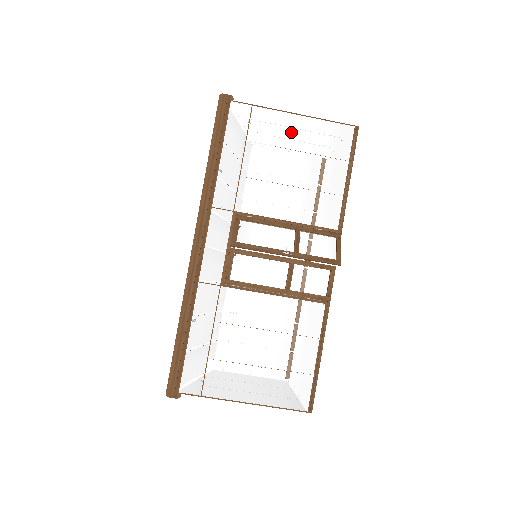
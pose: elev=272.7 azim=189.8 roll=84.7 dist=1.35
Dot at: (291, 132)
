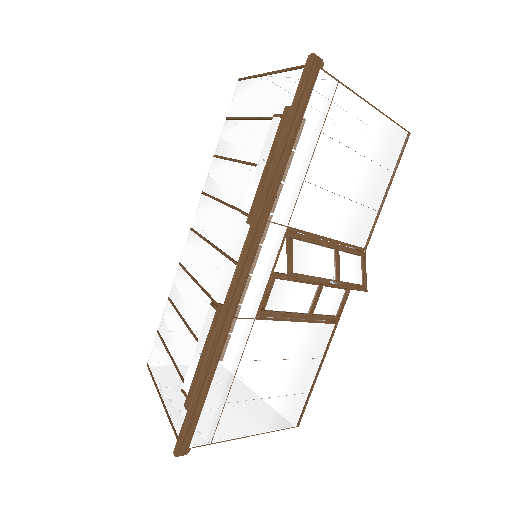
Dot at: (362, 129)
